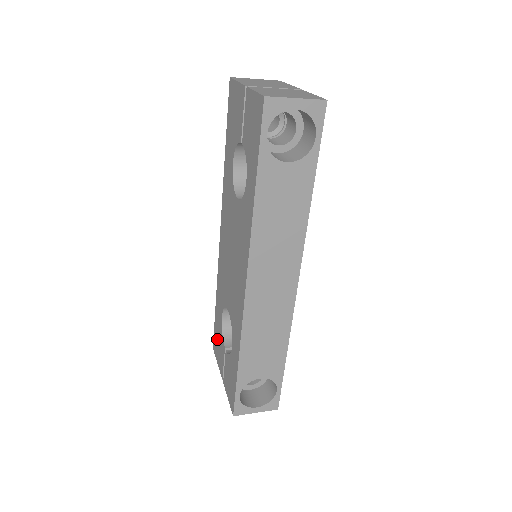
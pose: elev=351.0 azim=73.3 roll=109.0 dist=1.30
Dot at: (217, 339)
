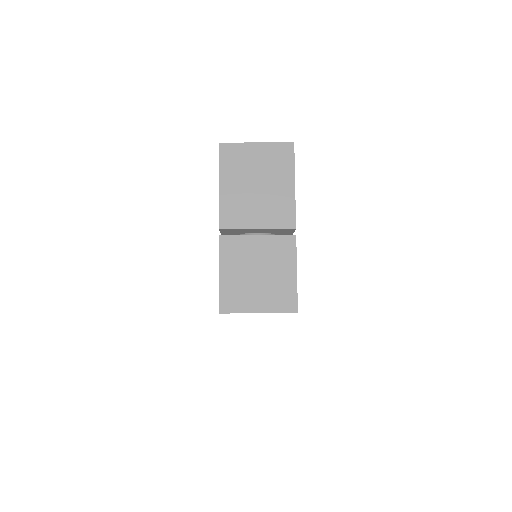
Dot at: occluded
